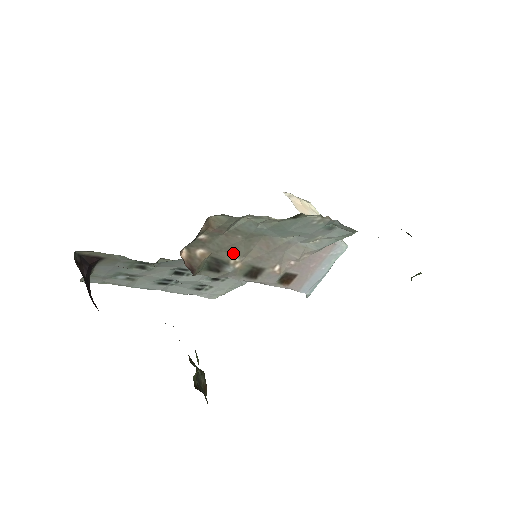
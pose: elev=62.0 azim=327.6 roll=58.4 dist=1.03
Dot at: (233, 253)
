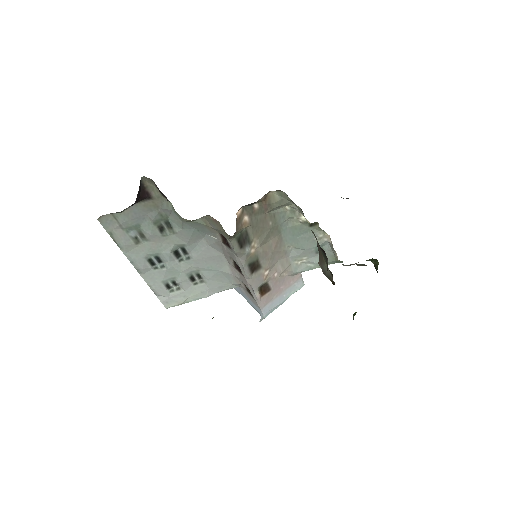
Dot at: (258, 236)
